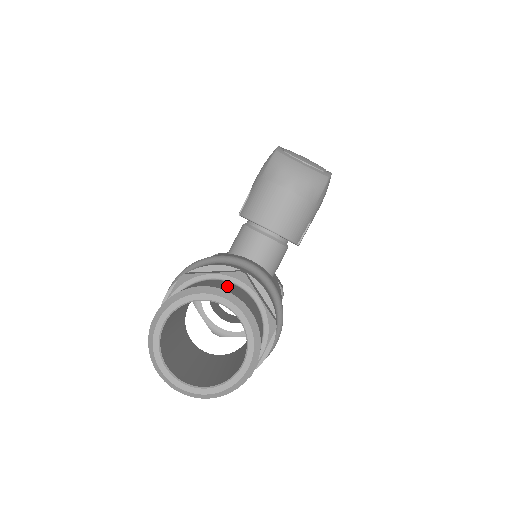
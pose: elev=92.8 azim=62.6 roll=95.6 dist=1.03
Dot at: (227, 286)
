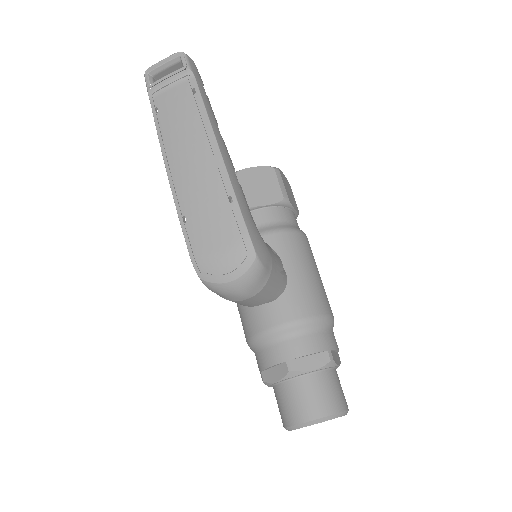
Dot at: (298, 402)
